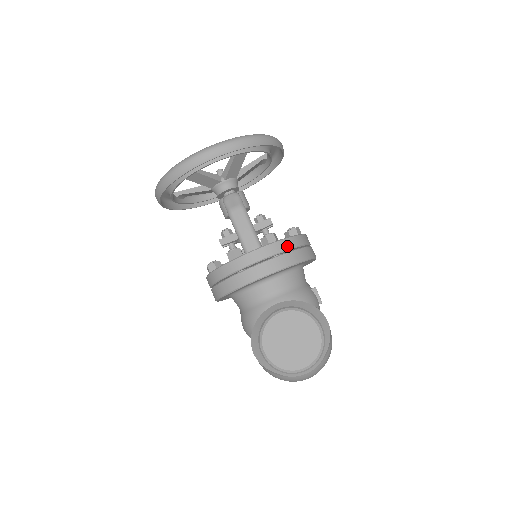
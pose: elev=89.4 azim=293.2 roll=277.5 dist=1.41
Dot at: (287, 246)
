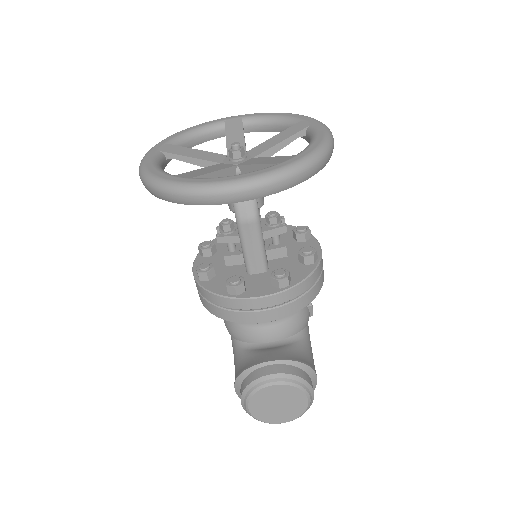
Dot at: (299, 292)
